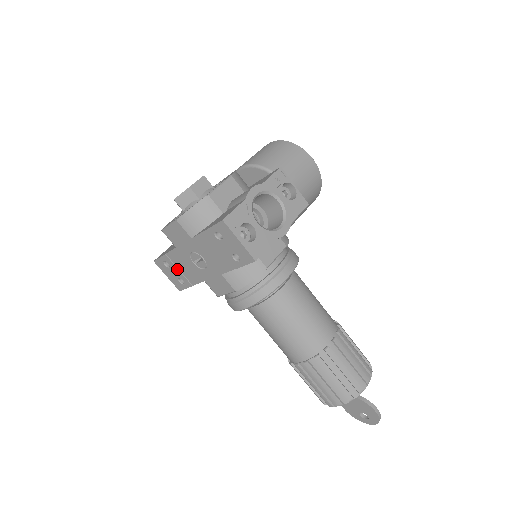
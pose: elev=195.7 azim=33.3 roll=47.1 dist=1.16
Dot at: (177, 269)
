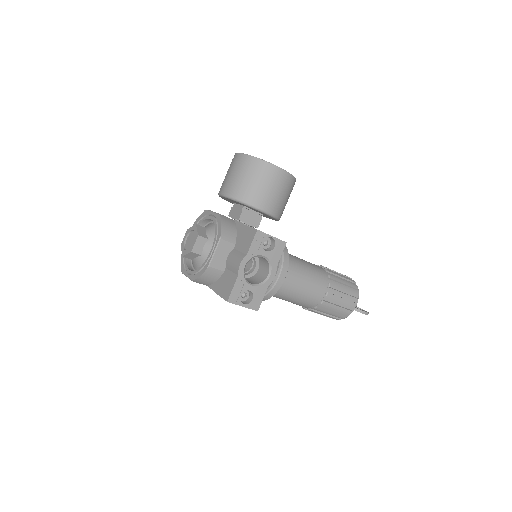
Dot at: occluded
